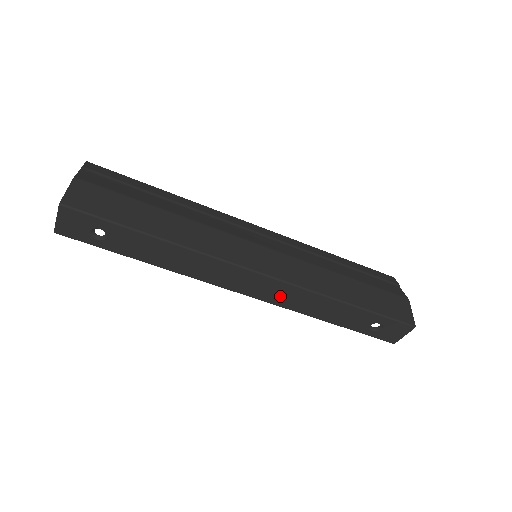
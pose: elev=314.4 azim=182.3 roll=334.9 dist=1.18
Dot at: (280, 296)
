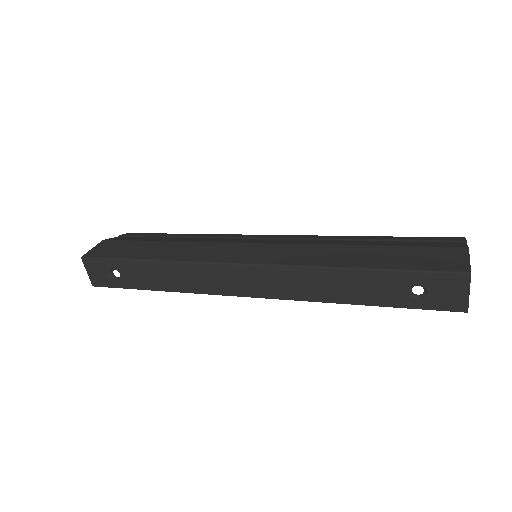
Dot at: (281, 286)
